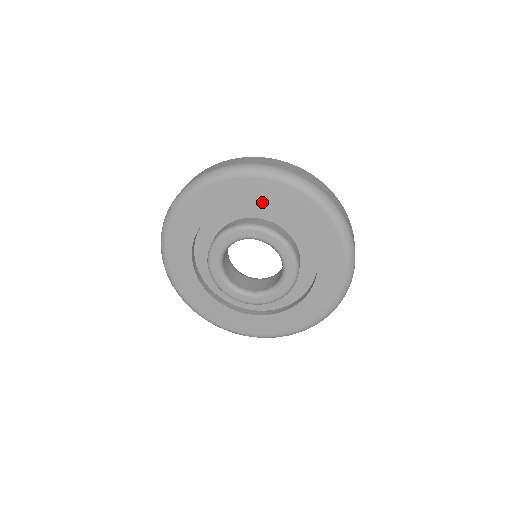
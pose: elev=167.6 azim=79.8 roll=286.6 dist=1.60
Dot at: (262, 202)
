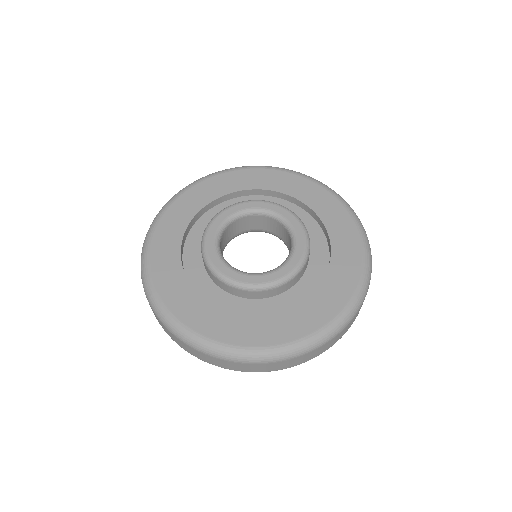
Dot at: (269, 188)
